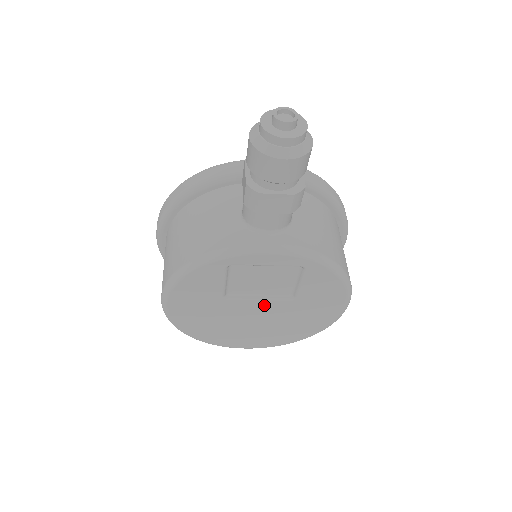
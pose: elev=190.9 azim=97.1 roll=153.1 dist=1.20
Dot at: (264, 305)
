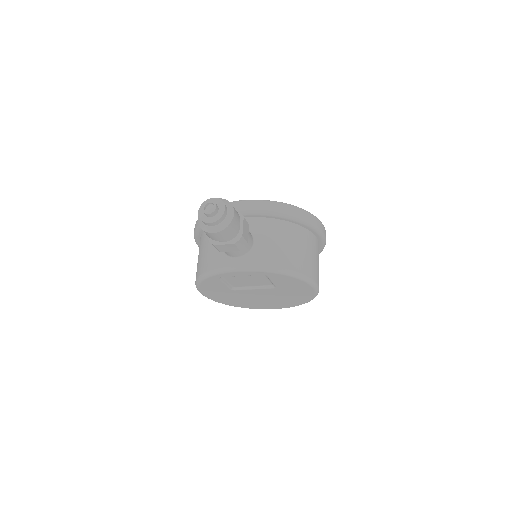
Dot at: (259, 291)
